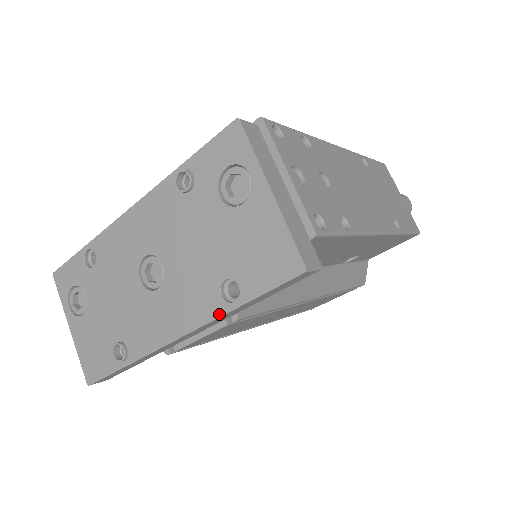
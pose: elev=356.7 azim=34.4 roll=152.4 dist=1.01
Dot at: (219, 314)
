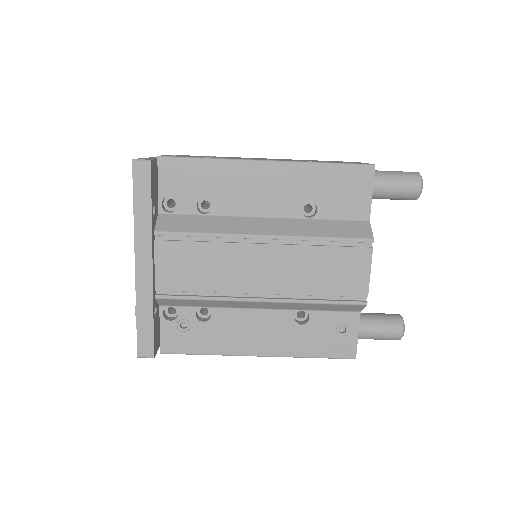
Dot at: (134, 224)
